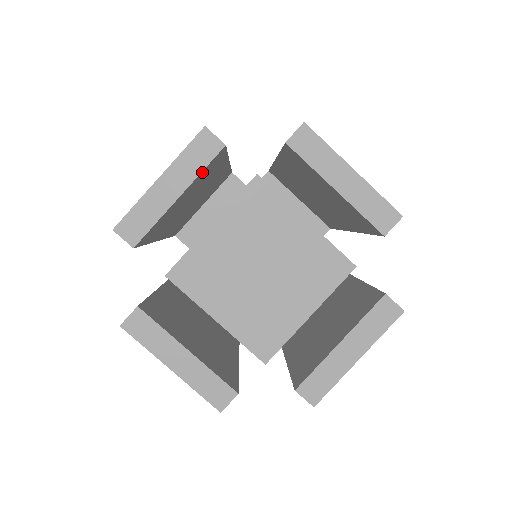
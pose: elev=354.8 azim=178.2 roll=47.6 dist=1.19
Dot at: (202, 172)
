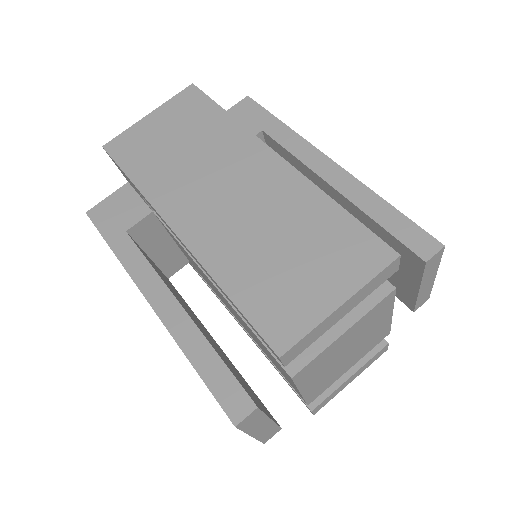
Dot at: occluded
